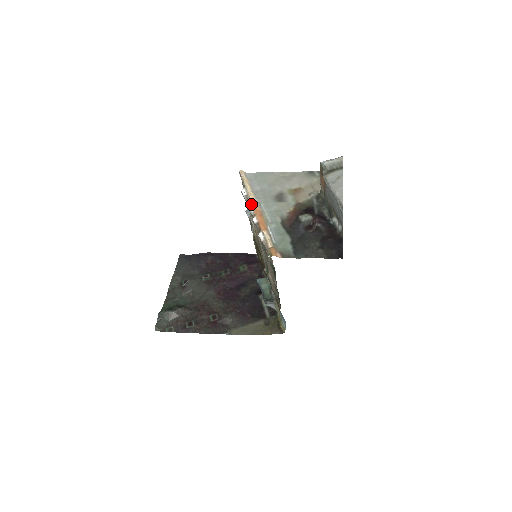
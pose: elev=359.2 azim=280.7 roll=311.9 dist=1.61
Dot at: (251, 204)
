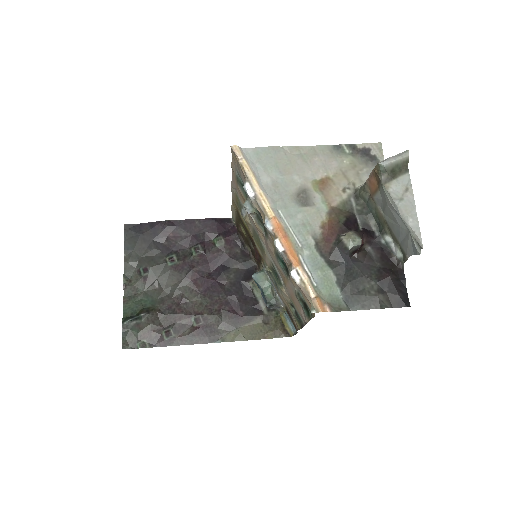
Dot at: (266, 214)
